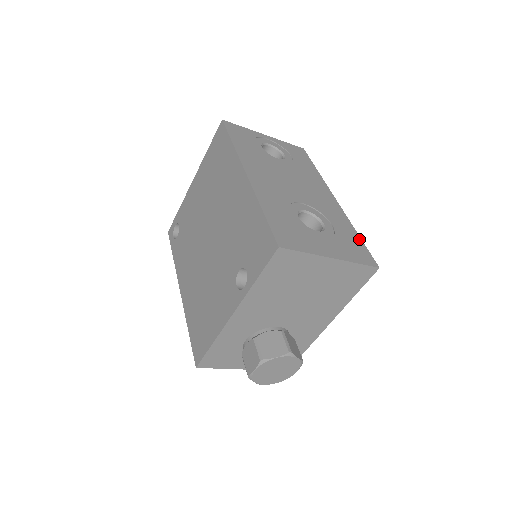
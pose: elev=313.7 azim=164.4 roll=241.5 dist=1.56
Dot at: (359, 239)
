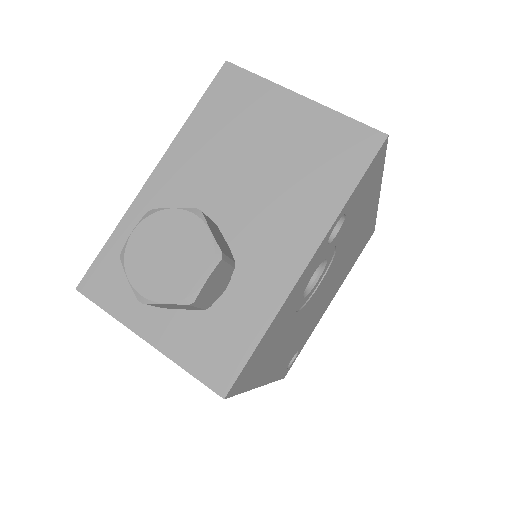
Dot at: occluded
